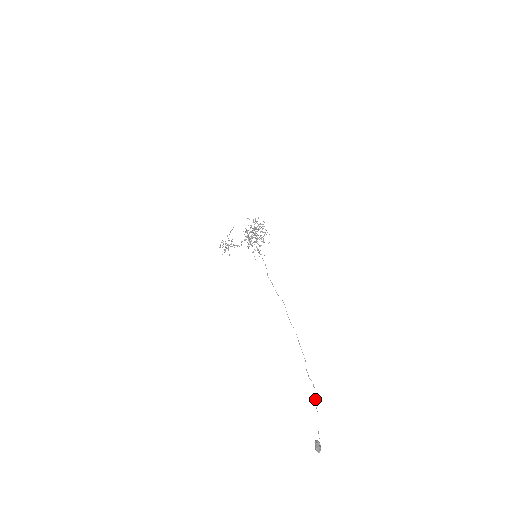
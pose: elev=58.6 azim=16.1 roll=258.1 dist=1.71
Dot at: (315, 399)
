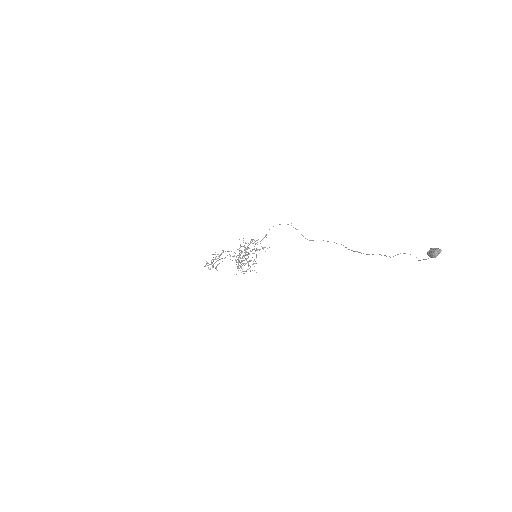
Dot at: (397, 254)
